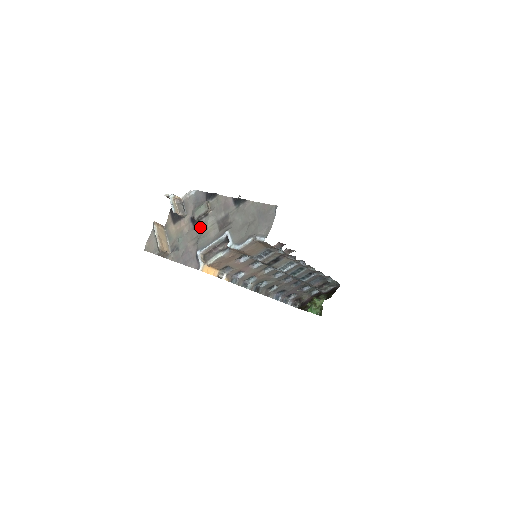
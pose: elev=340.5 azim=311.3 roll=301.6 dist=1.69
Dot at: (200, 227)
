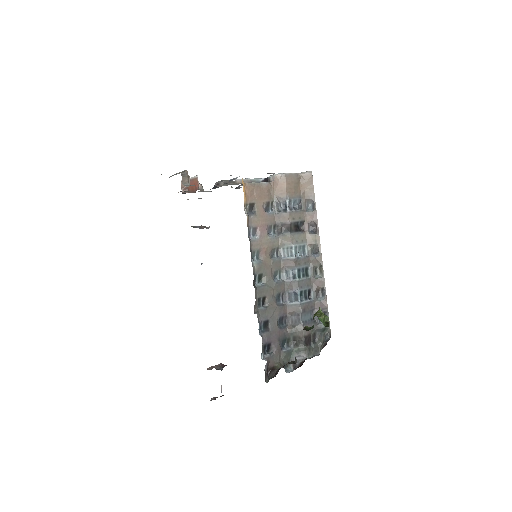
Dot at: (227, 184)
